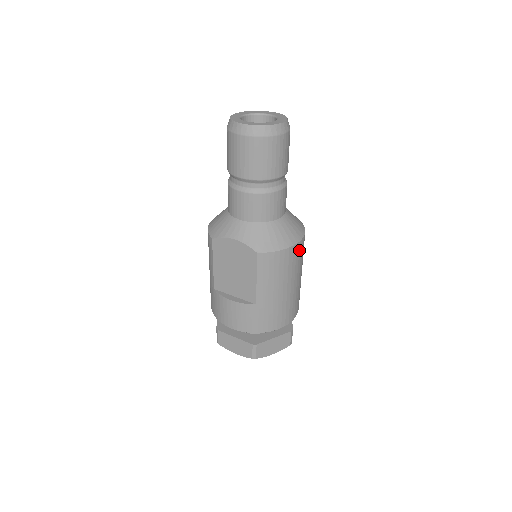
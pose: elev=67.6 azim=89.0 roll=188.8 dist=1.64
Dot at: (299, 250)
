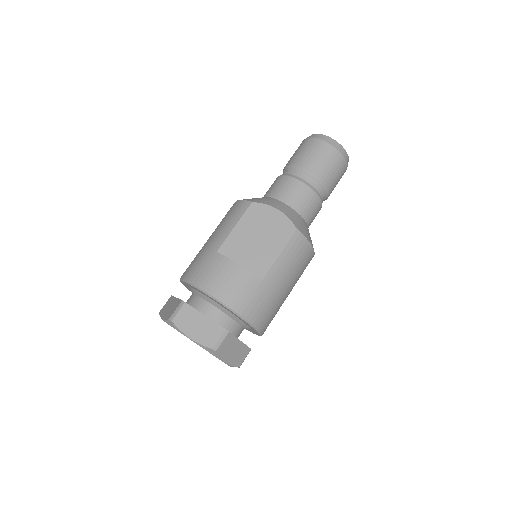
Dot at: occluded
